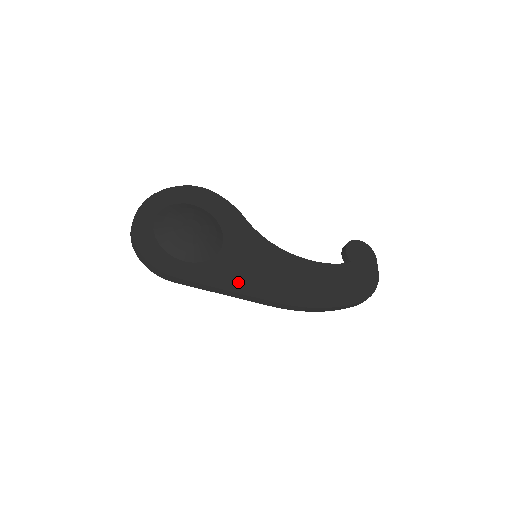
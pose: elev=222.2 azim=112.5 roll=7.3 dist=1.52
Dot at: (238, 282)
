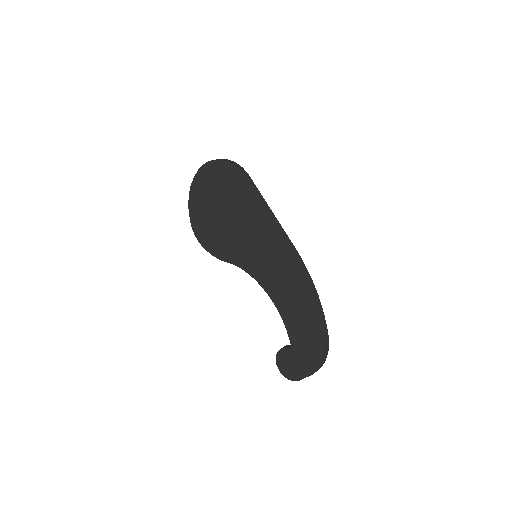
Dot at: occluded
